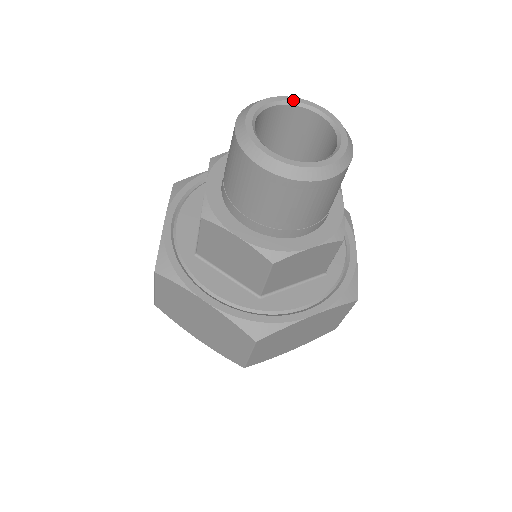
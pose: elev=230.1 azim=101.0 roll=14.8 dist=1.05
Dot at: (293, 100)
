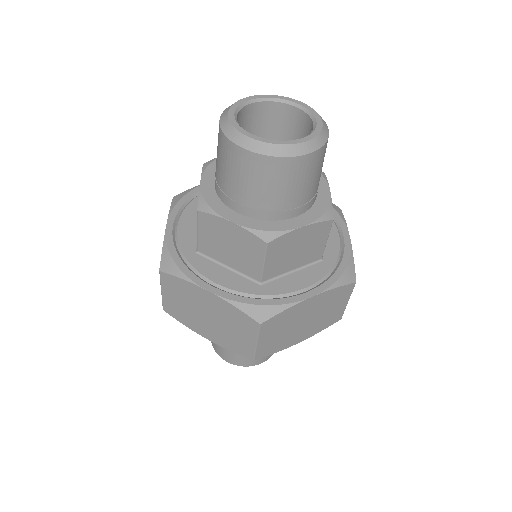
Dot at: (270, 97)
